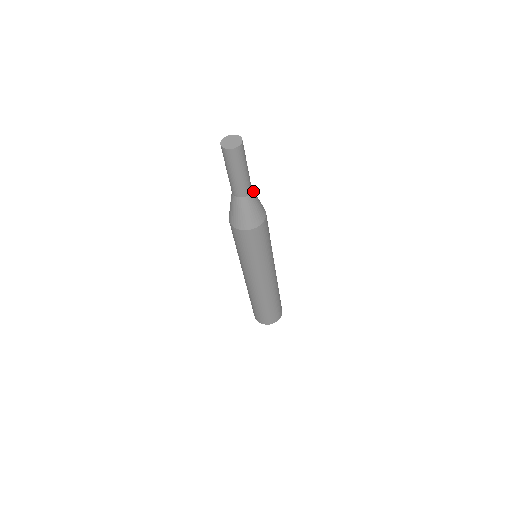
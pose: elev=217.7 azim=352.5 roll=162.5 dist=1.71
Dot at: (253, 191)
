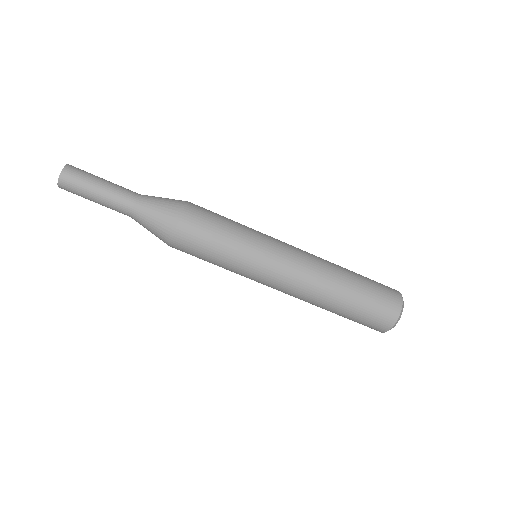
Dot at: (144, 196)
